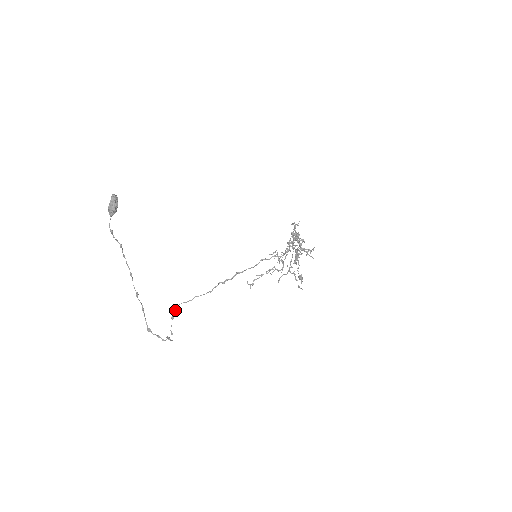
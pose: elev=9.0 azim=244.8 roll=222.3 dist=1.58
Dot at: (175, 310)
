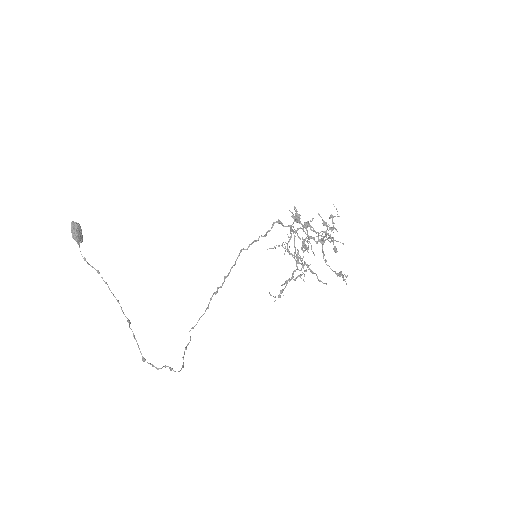
Dot at: (190, 340)
